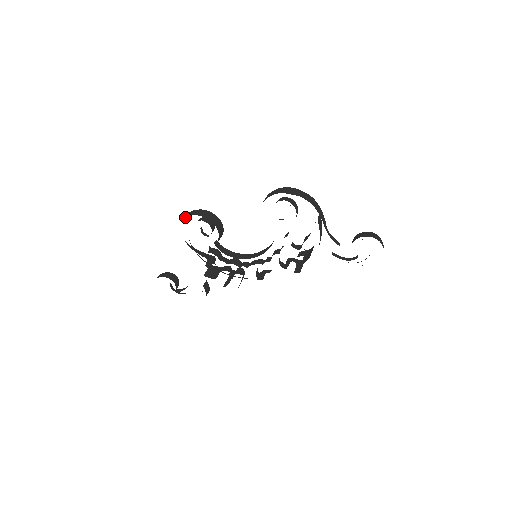
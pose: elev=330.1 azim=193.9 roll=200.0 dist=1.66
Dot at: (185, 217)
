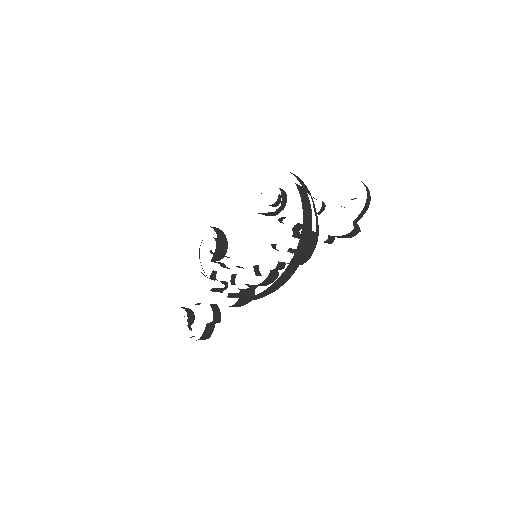
Dot at: occluded
